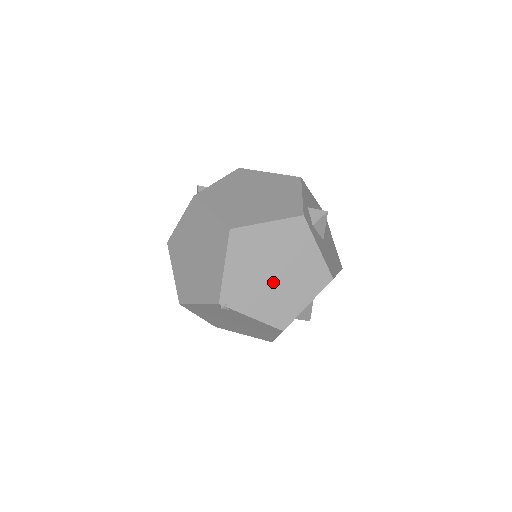
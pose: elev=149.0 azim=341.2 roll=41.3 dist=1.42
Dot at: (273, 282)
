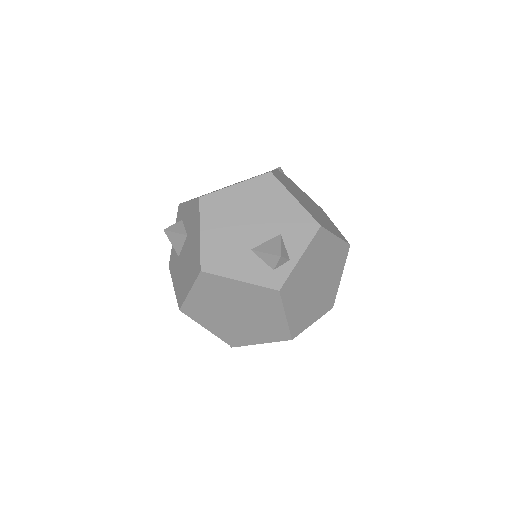
Dot at: occluded
